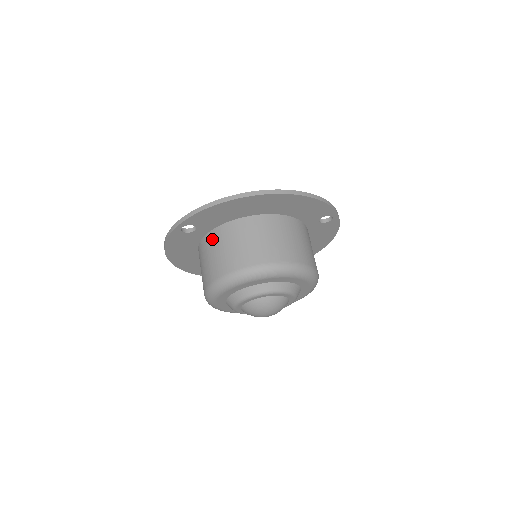
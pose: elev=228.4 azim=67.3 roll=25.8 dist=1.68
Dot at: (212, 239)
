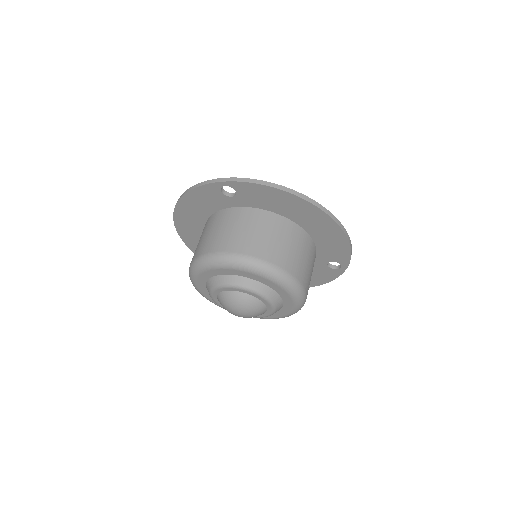
Dot at: (240, 215)
